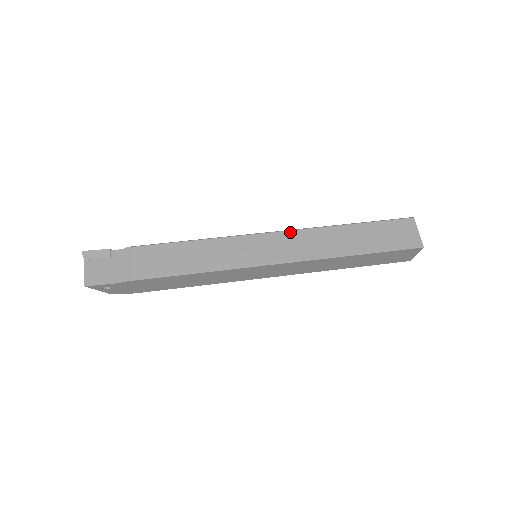
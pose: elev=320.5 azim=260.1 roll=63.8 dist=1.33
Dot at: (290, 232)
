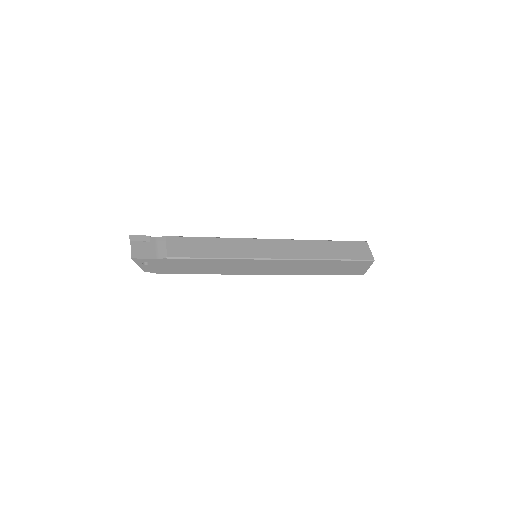
Dot at: (282, 240)
